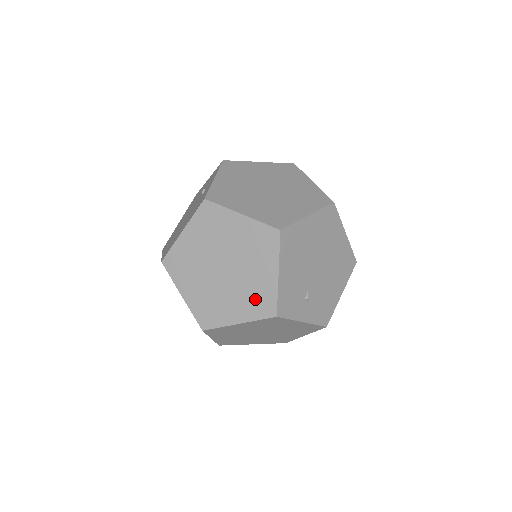
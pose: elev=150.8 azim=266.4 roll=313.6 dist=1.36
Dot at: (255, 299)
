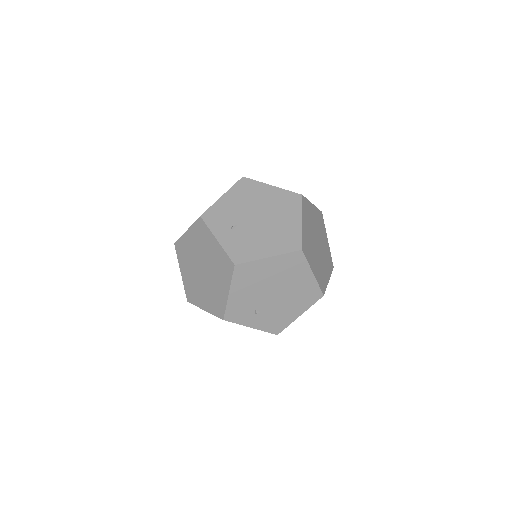
Dot at: occluded
